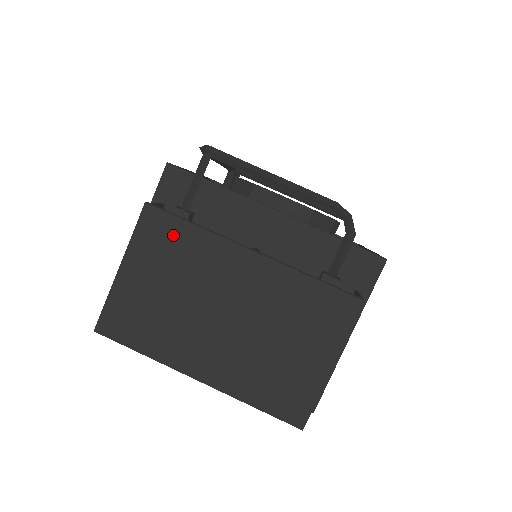
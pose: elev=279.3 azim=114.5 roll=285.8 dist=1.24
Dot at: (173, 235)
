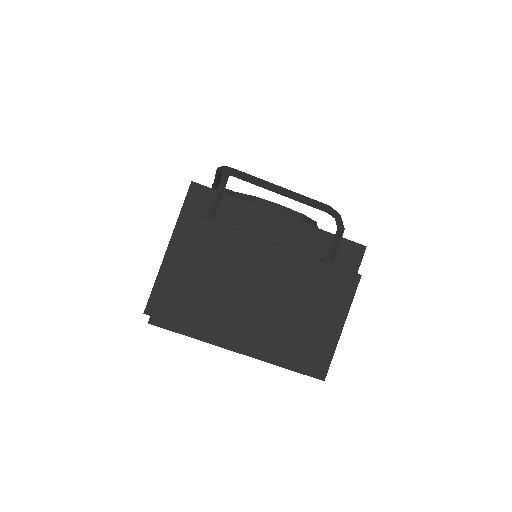
Dot at: (212, 237)
